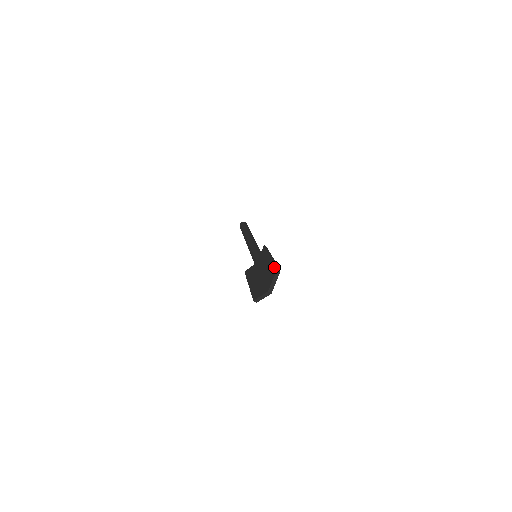
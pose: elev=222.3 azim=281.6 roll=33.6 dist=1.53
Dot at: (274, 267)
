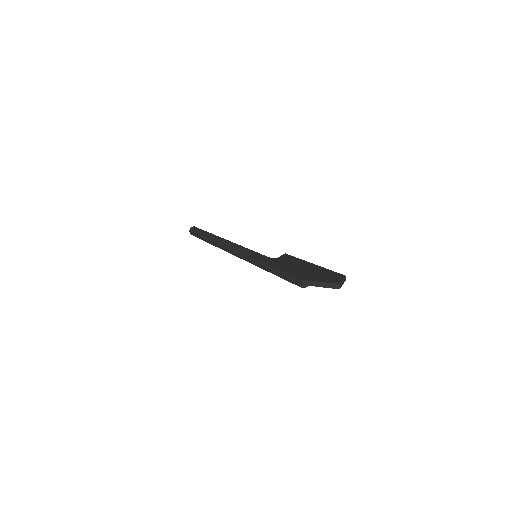
Dot at: (336, 272)
